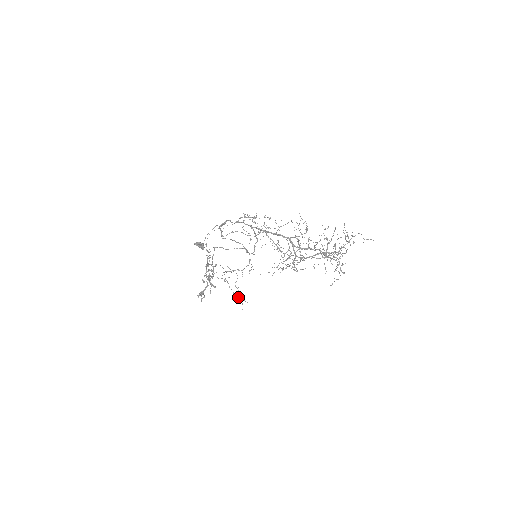
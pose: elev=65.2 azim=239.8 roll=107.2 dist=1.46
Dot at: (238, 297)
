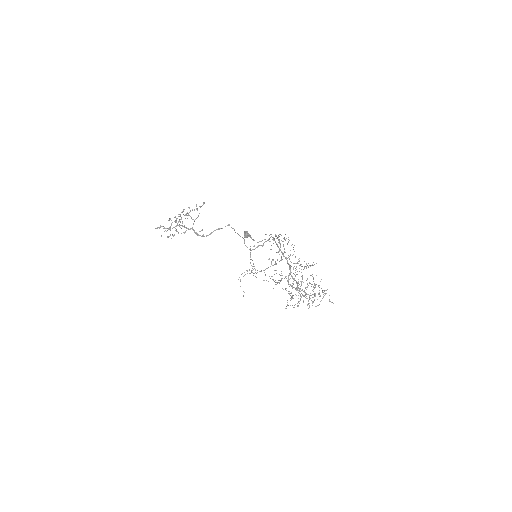
Dot at: occluded
